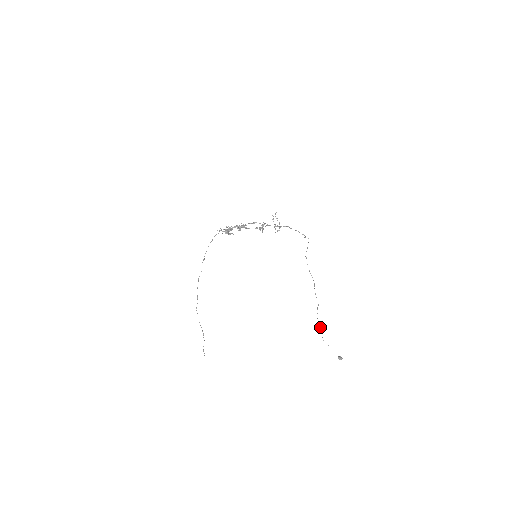
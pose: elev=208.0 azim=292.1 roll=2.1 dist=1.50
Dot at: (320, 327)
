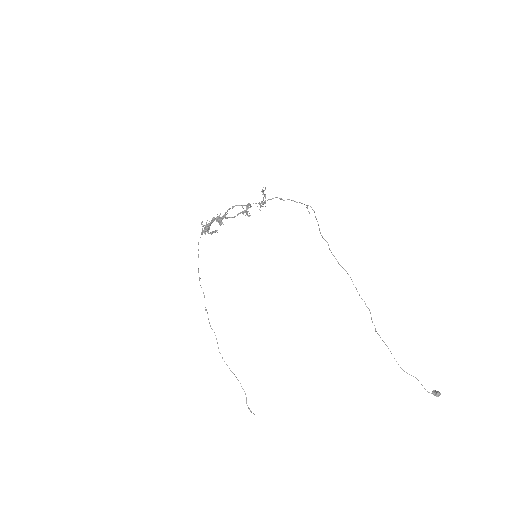
Dot at: occluded
